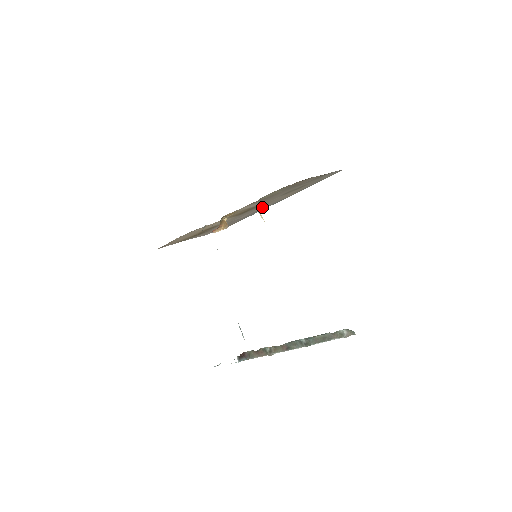
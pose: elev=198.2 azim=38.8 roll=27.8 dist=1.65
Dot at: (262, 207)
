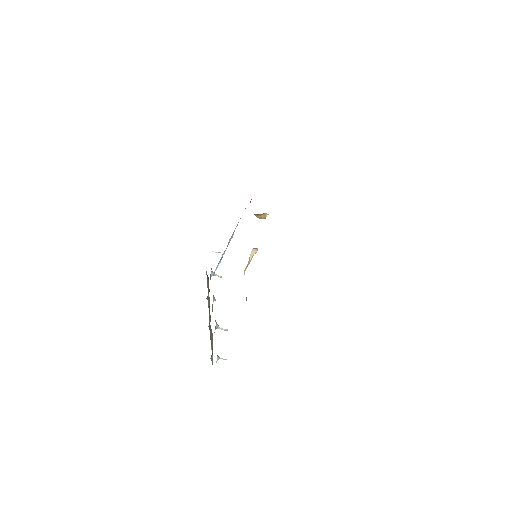
Dot at: occluded
